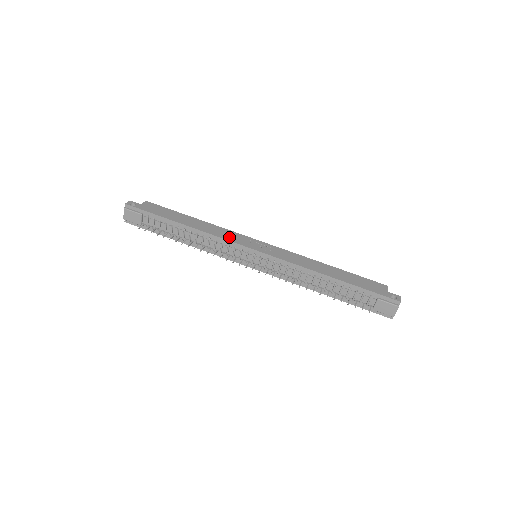
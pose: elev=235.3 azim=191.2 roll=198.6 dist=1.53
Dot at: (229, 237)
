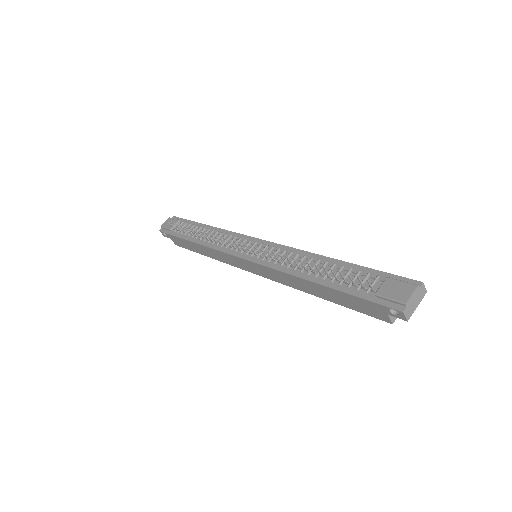
Dot at: occluded
